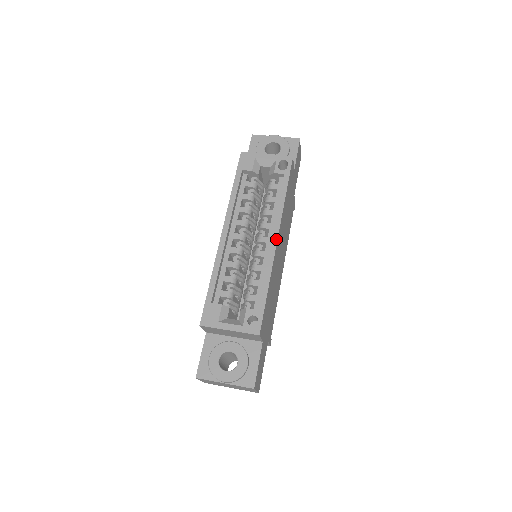
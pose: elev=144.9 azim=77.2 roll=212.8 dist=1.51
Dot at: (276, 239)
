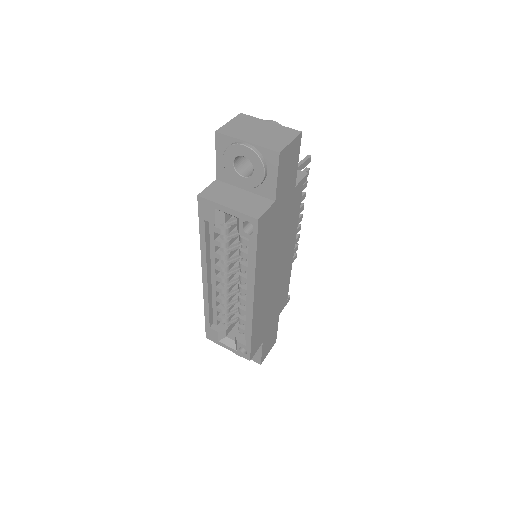
Dot at: (252, 302)
